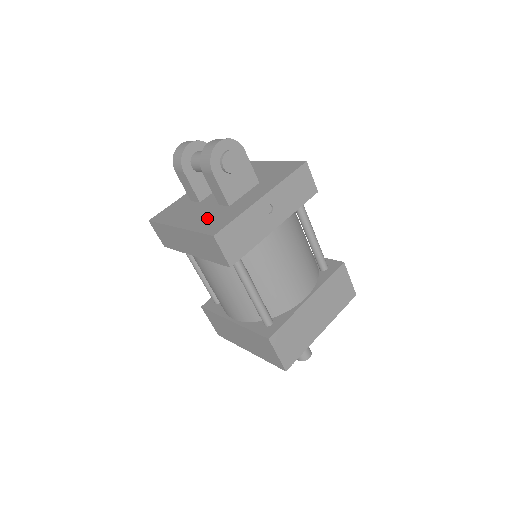
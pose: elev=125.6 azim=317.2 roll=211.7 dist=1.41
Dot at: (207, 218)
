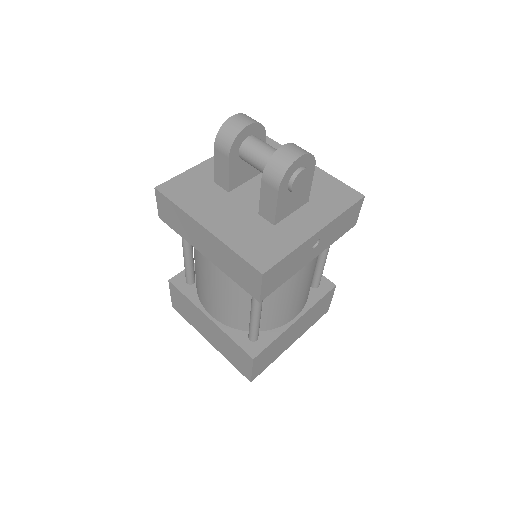
Dot at: (247, 233)
